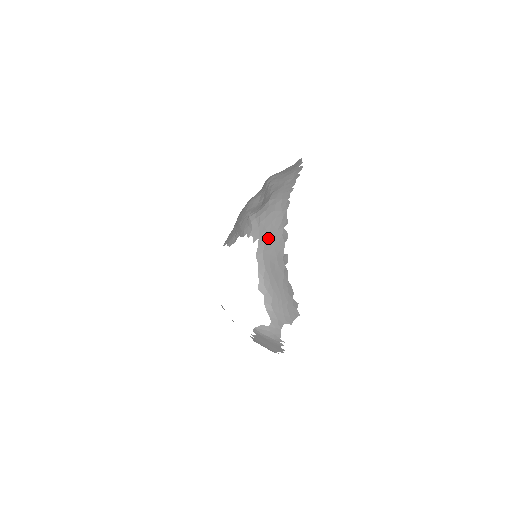
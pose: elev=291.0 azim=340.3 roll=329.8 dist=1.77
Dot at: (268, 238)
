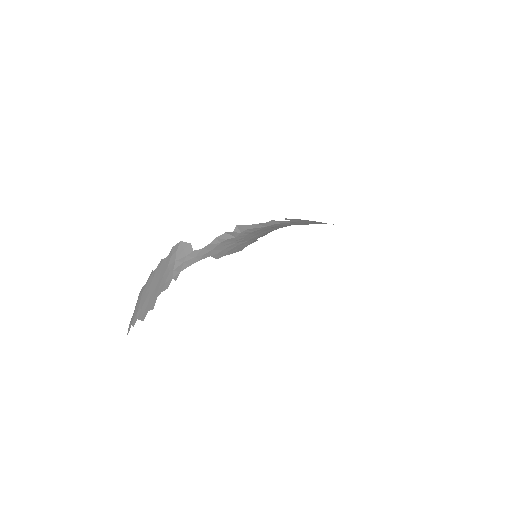
Dot at: (301, 222)
